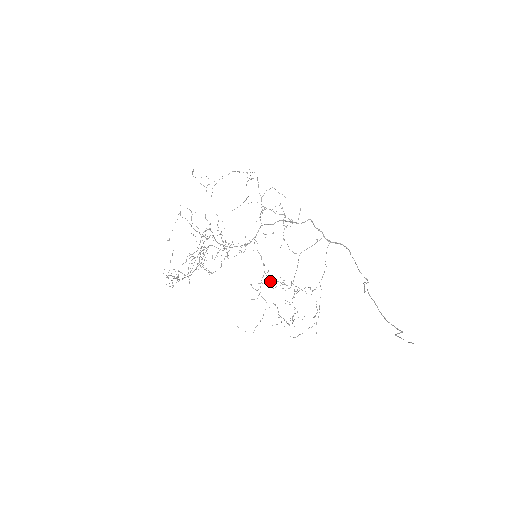
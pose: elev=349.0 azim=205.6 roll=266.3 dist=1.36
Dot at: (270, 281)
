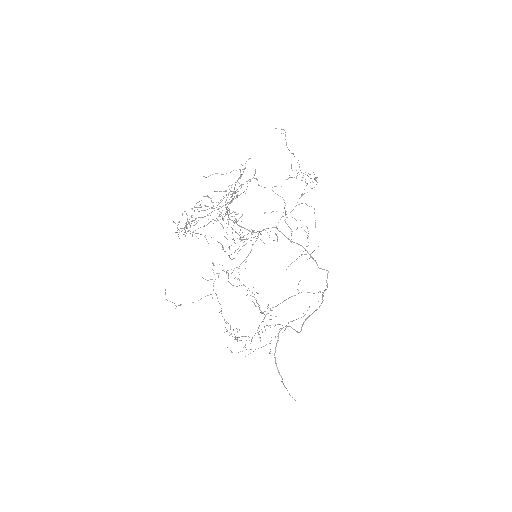
Dot at: occluded
